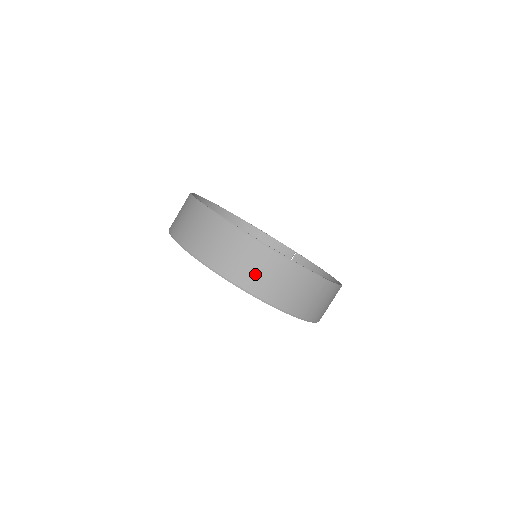
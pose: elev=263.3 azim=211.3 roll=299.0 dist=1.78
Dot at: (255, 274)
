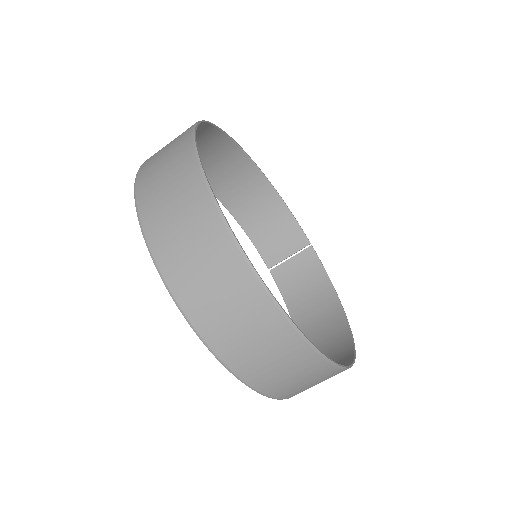
Dot at: (242, 340)
